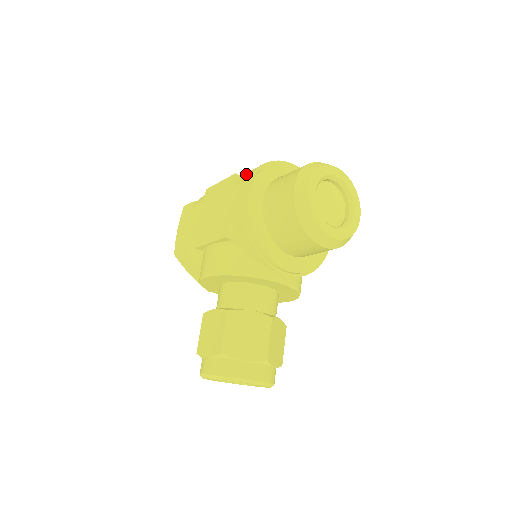
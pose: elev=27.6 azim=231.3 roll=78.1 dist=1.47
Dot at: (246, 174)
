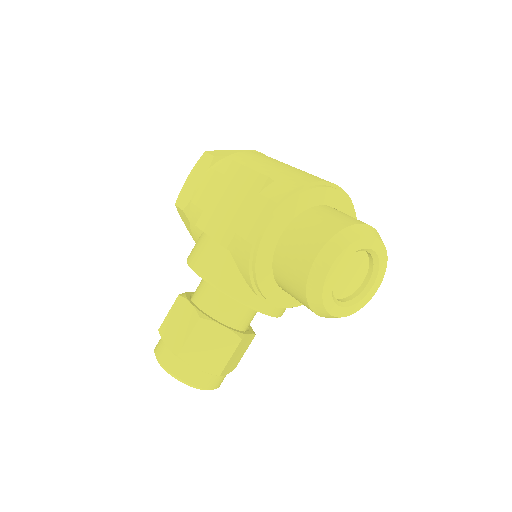
Dot at: (279, 186)
